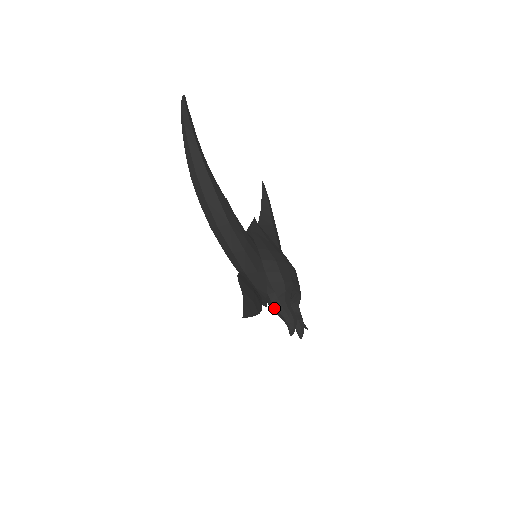
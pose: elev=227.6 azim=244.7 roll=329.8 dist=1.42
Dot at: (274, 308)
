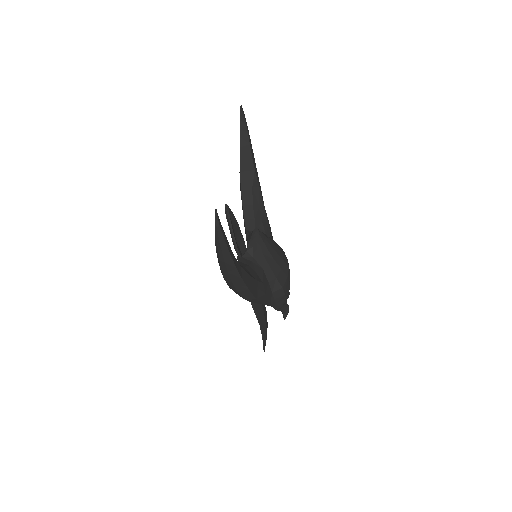
Dot at: (275, 309)
